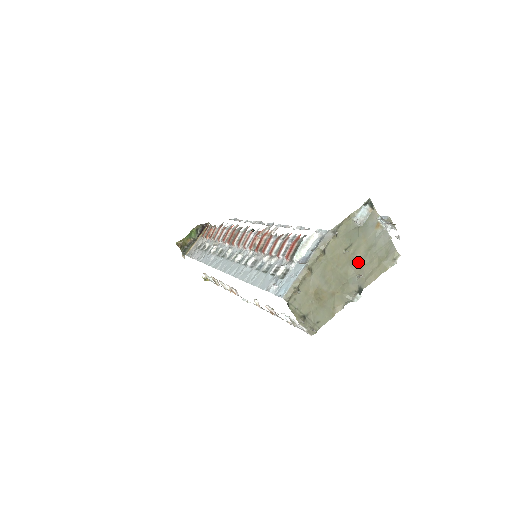
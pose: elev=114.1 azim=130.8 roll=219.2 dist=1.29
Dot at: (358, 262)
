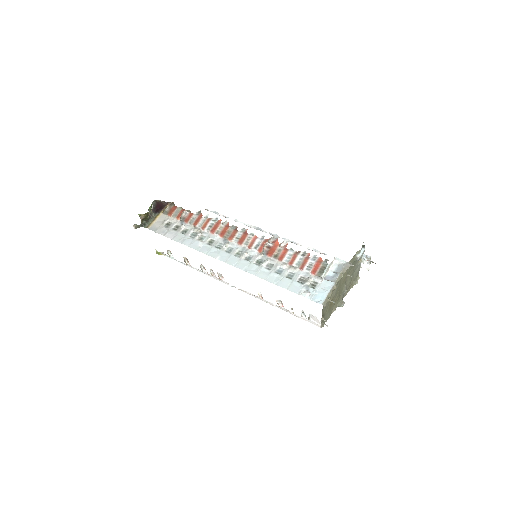
Dot at: (347, 281)
